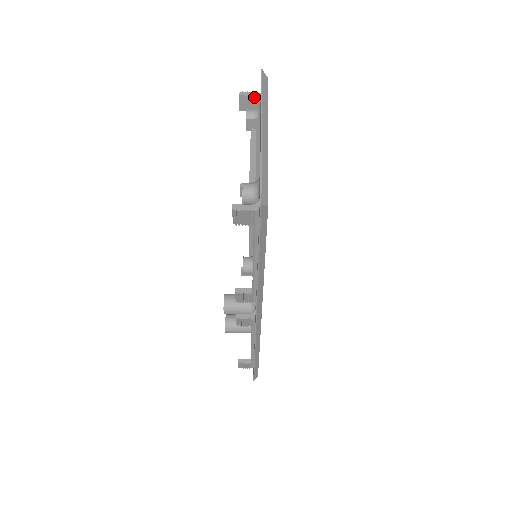
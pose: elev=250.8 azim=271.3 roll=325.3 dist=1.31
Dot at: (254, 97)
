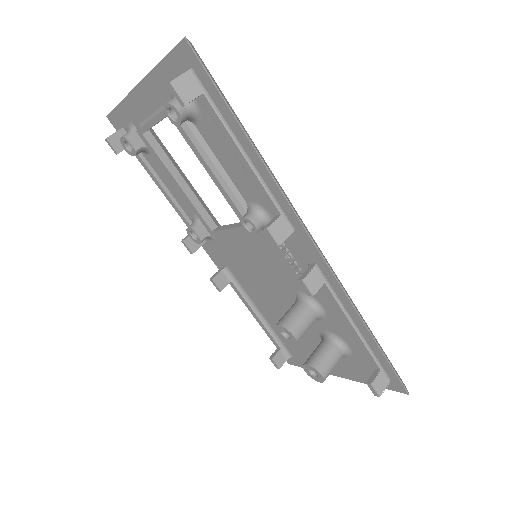
Dot at: (119, 132)
